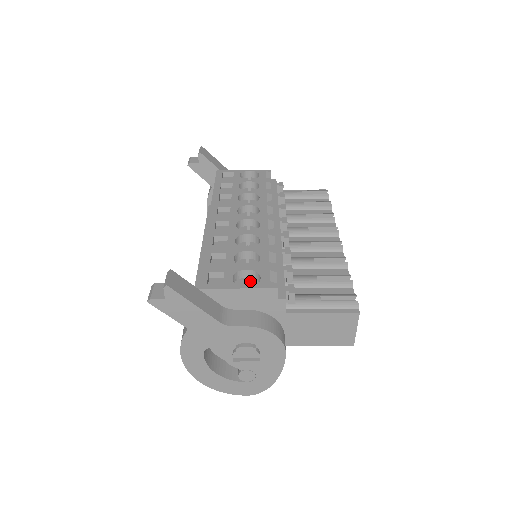
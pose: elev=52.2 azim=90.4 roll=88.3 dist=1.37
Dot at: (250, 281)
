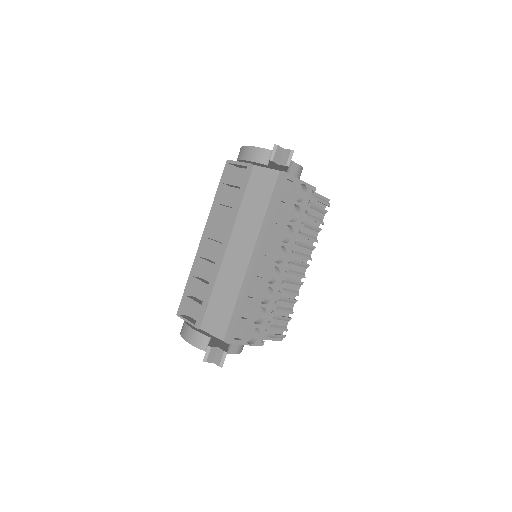
Dot at: (252, 329)
